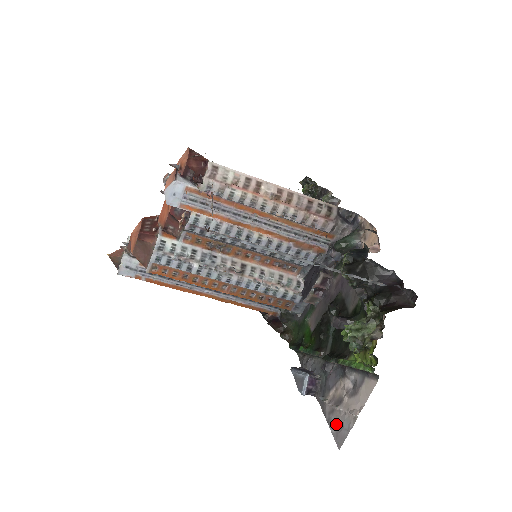
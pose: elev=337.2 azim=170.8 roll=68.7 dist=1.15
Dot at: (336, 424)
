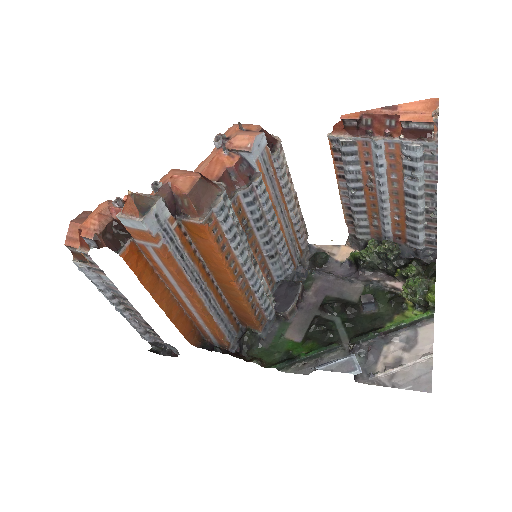
Dot at: (409, 379)
